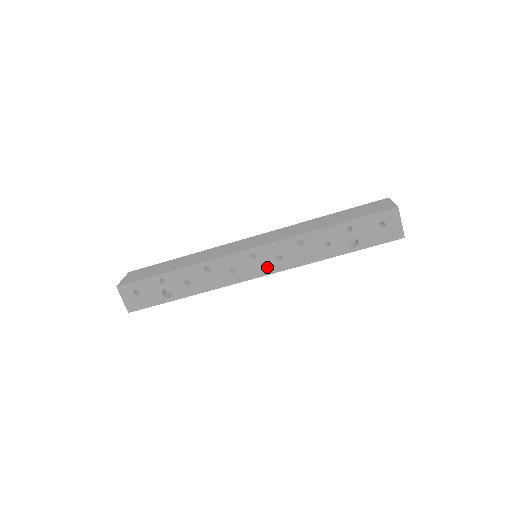
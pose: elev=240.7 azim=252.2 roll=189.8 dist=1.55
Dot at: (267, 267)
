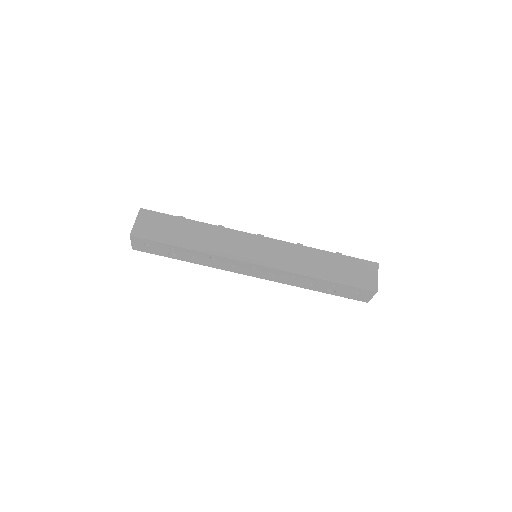
Dot at: (260, 275)
